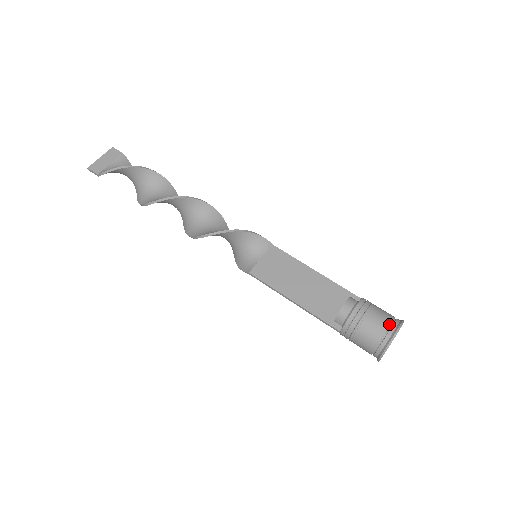
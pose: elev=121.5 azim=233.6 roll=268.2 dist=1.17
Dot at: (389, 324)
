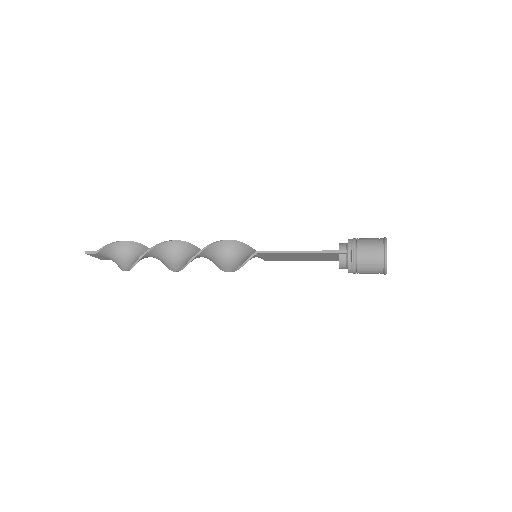
Dot at: occluded
